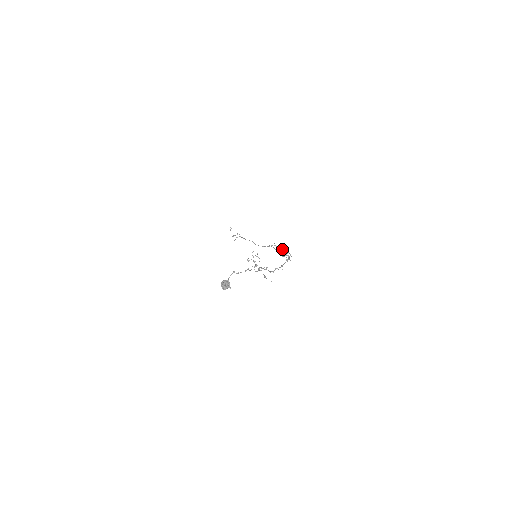
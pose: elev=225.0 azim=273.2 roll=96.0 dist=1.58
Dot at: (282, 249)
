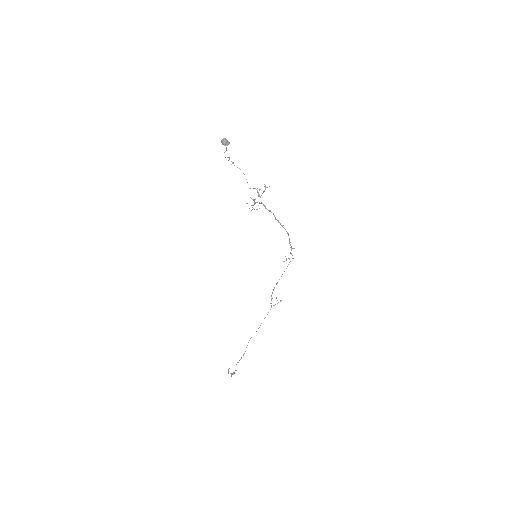
Dot at: (284, 261)
